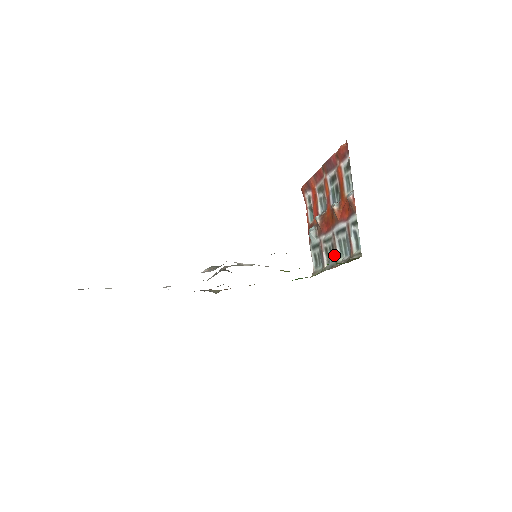
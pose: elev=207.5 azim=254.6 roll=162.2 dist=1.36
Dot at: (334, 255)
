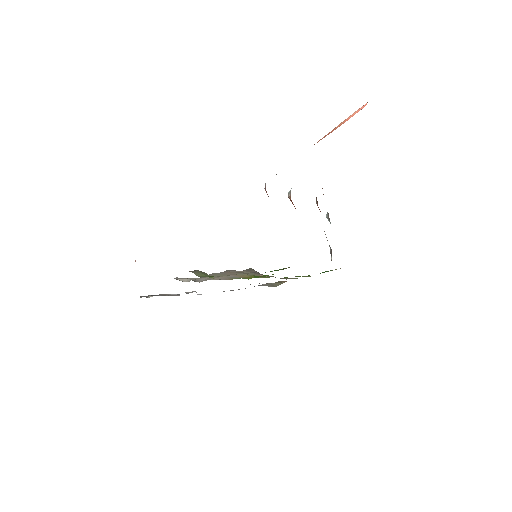
Dot at: occluded
